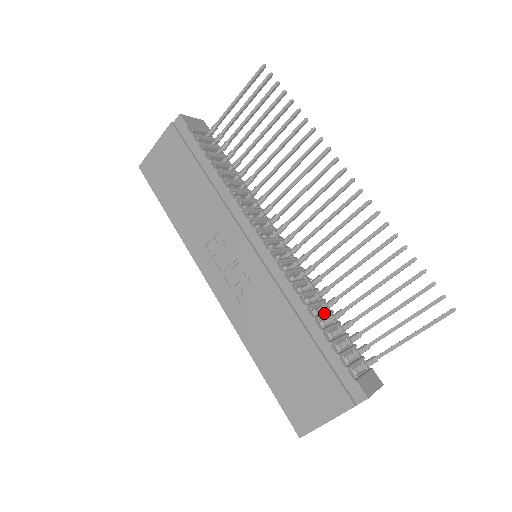
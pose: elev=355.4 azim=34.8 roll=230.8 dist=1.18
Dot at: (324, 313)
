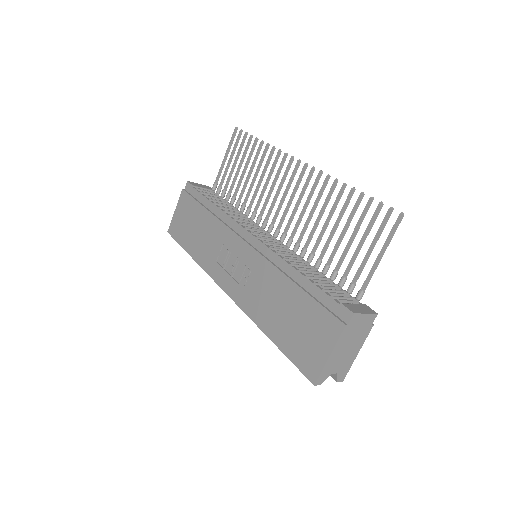
Dot at: (311, 271)
